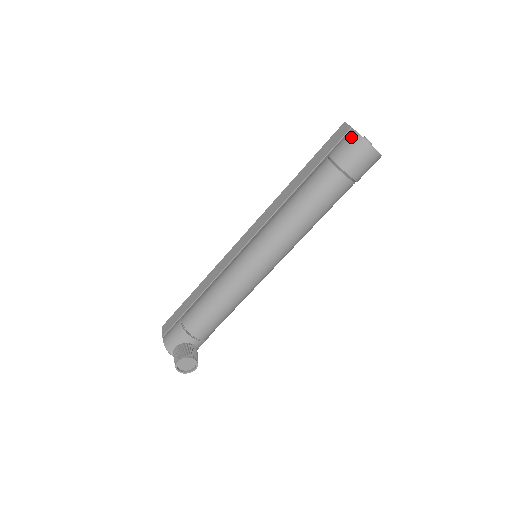
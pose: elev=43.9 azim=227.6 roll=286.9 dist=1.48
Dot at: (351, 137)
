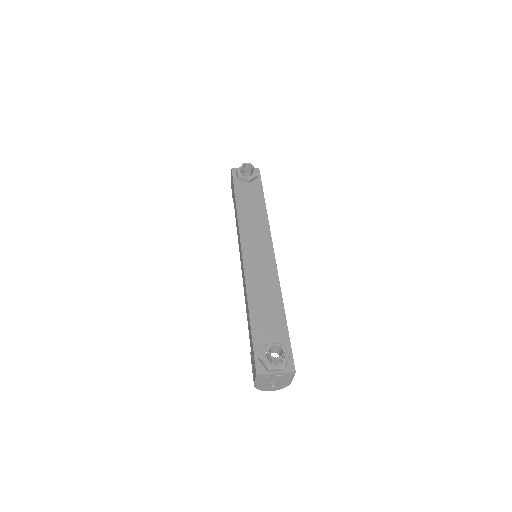
Dot at: occluded
